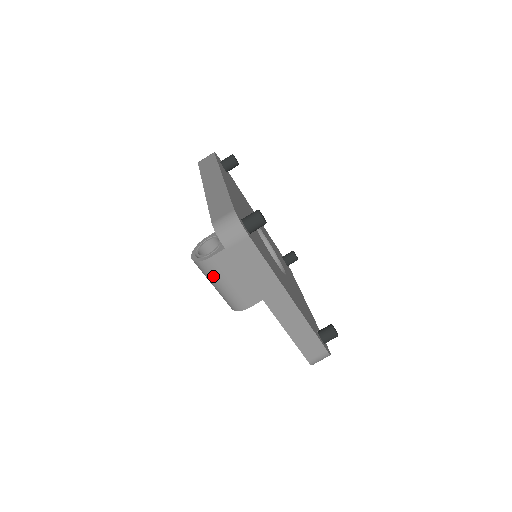
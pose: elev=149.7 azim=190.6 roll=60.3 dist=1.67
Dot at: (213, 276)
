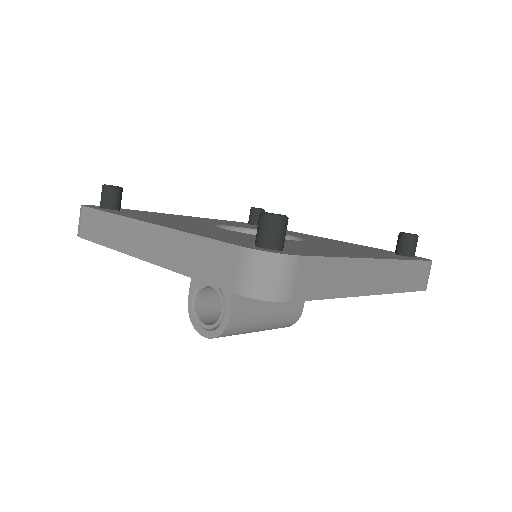
Dot at: (248, 327)
